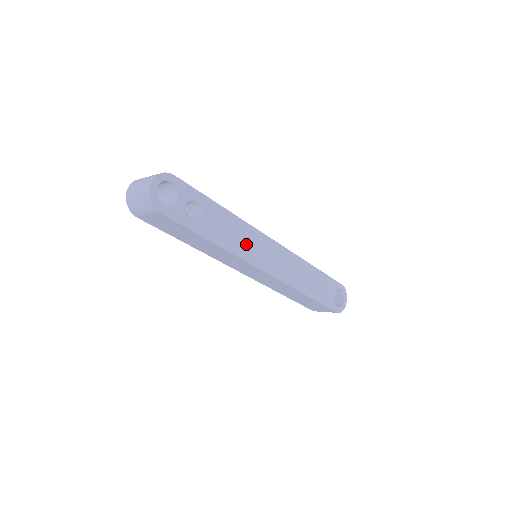
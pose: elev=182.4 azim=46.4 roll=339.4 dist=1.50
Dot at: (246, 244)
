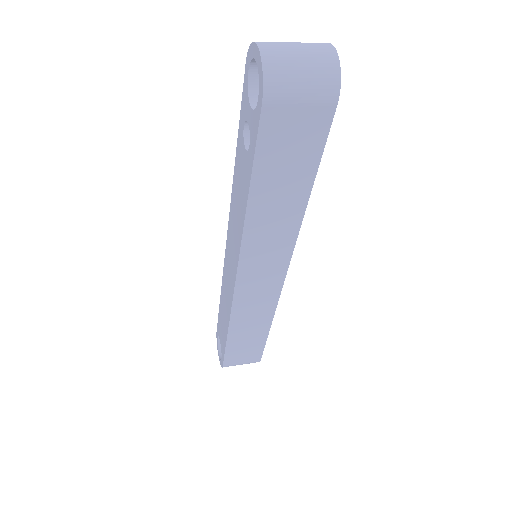
Dot at: occluded
